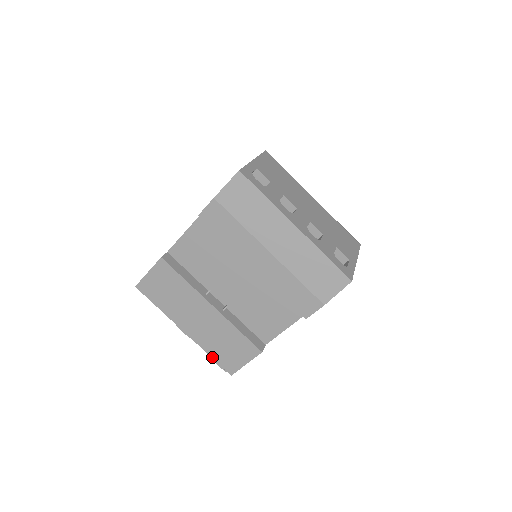
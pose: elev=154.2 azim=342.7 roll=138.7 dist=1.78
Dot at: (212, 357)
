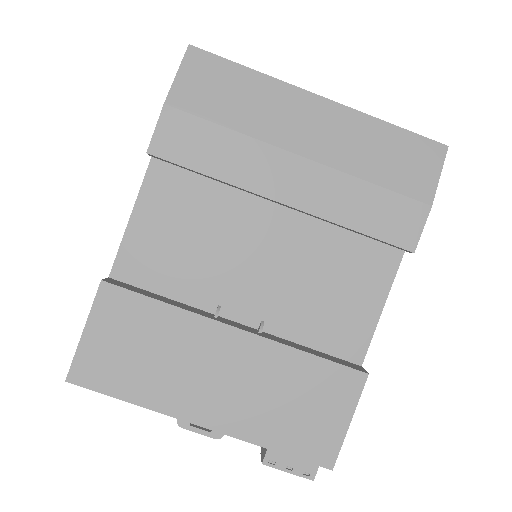
Dot at: (279, 451)
